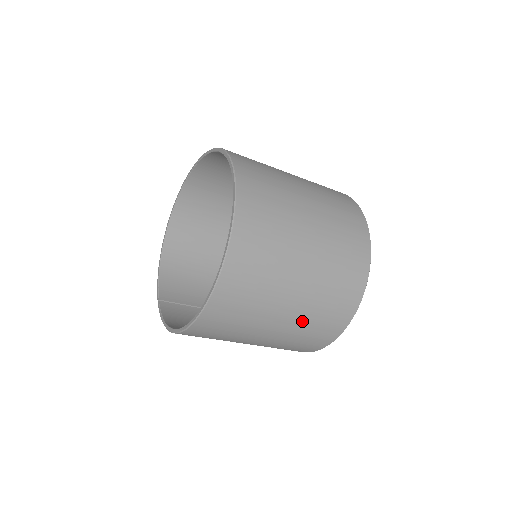
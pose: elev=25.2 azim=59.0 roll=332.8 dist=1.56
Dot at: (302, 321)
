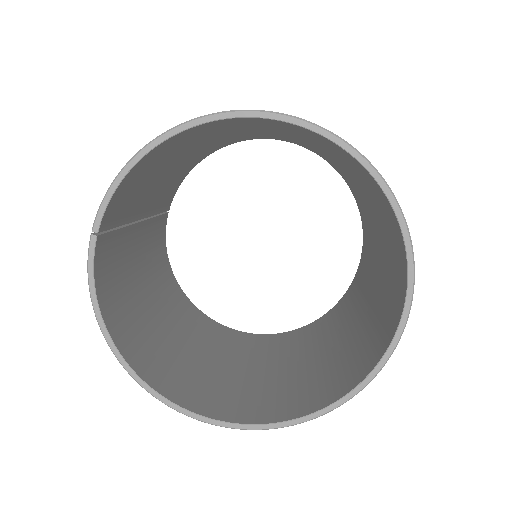
Dot at: occluded
